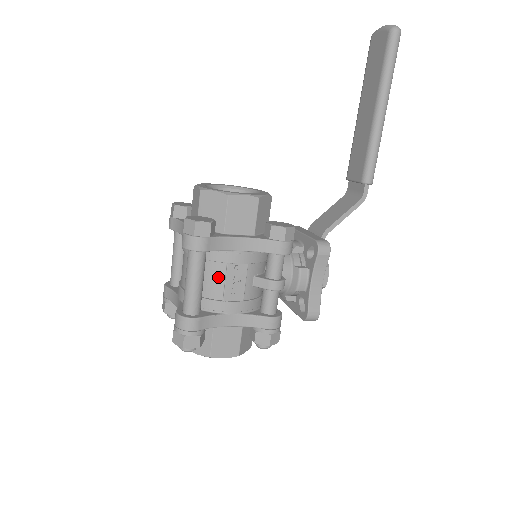
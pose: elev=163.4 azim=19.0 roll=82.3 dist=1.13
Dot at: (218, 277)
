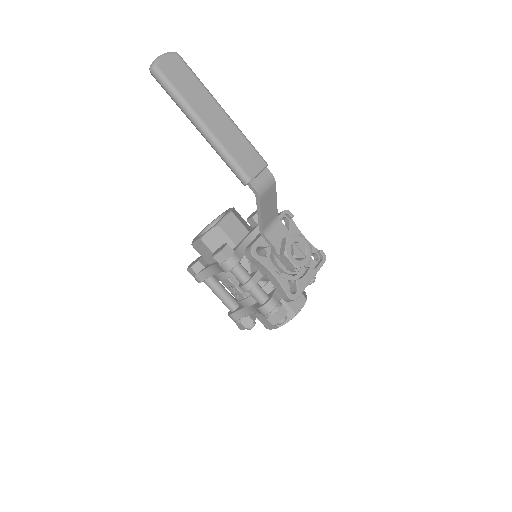
Dot at: occluded
